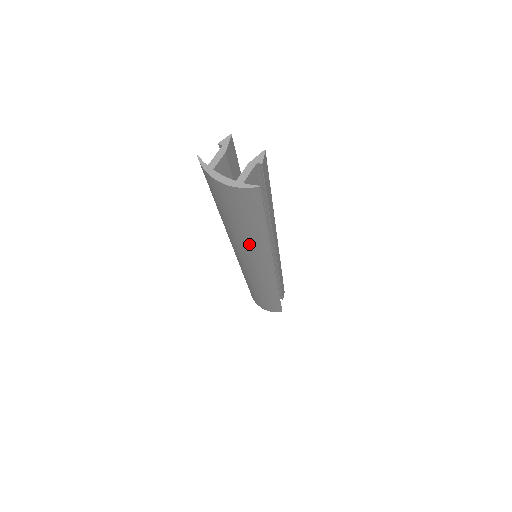
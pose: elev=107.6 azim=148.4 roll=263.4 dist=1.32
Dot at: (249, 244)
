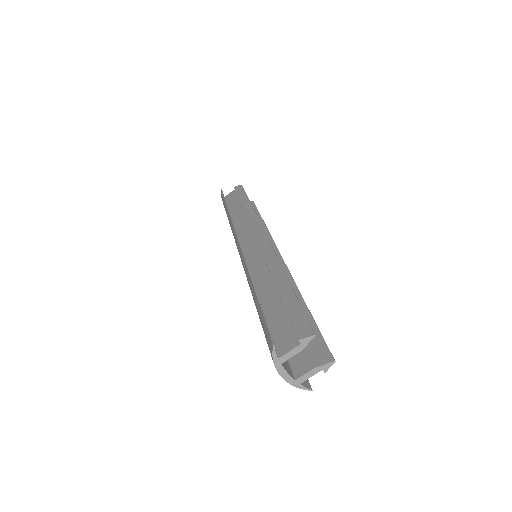
Dot at: occluded
